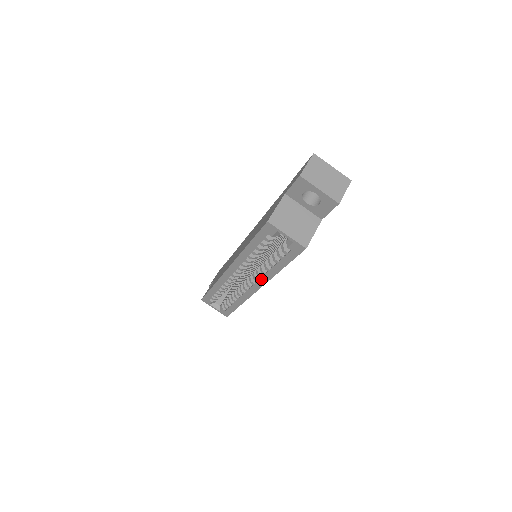
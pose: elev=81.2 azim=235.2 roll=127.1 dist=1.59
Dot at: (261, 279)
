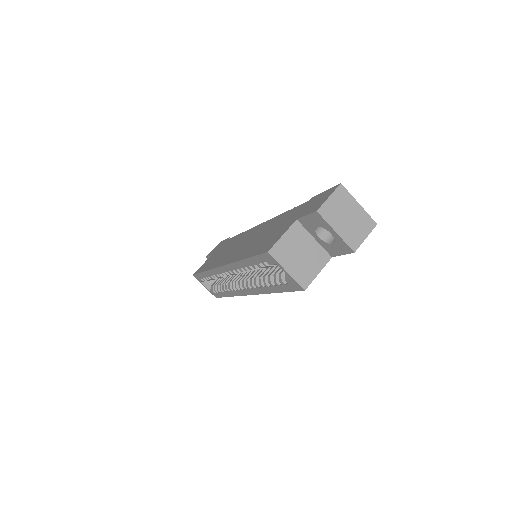
Dot at: (254, 289)
